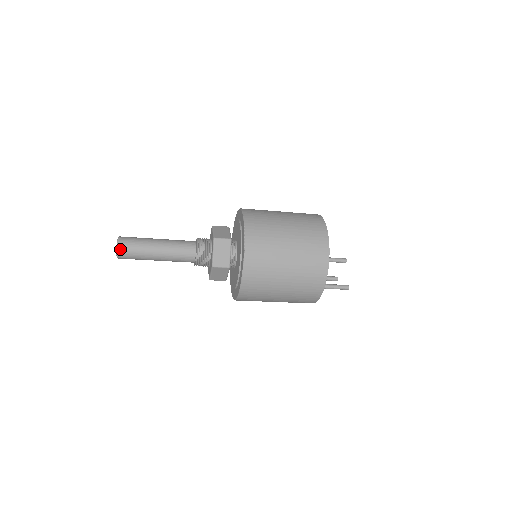
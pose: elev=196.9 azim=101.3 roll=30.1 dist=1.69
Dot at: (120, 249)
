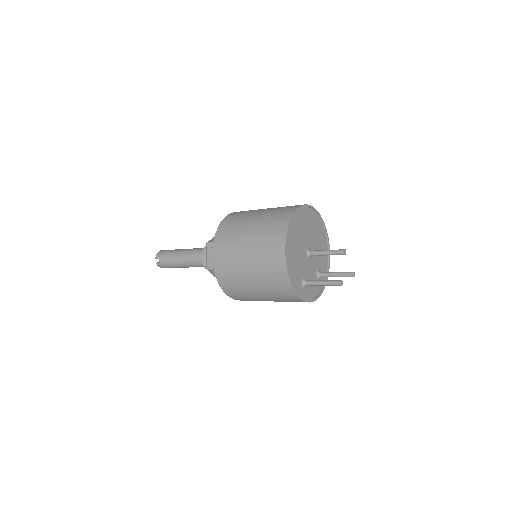
Dot at: occluded
